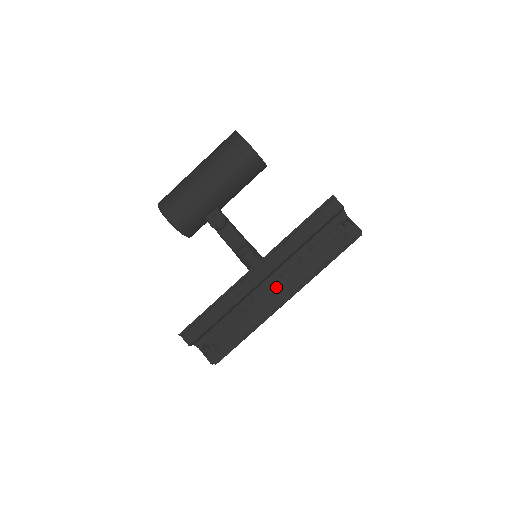
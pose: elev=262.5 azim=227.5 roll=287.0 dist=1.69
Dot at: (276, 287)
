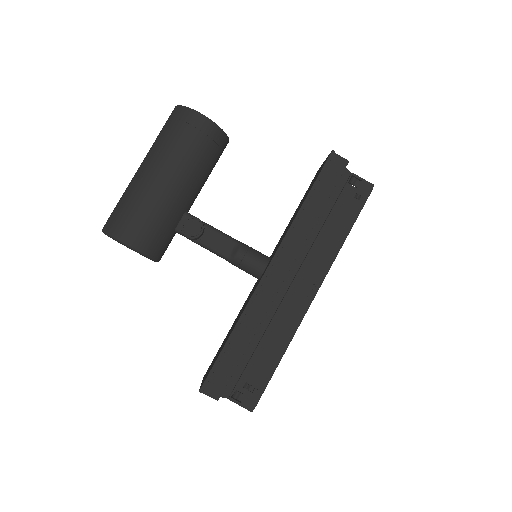
Dot at: (298, 285)
